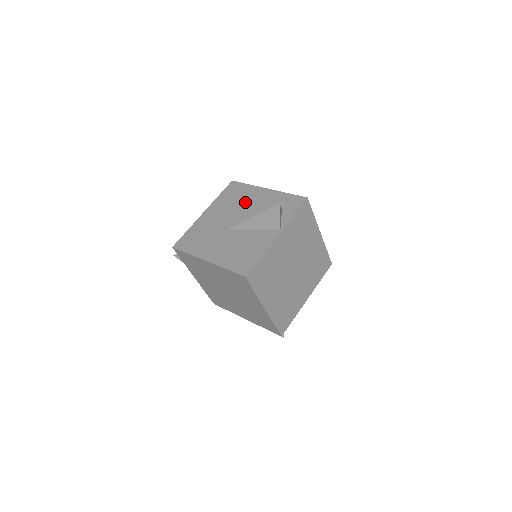
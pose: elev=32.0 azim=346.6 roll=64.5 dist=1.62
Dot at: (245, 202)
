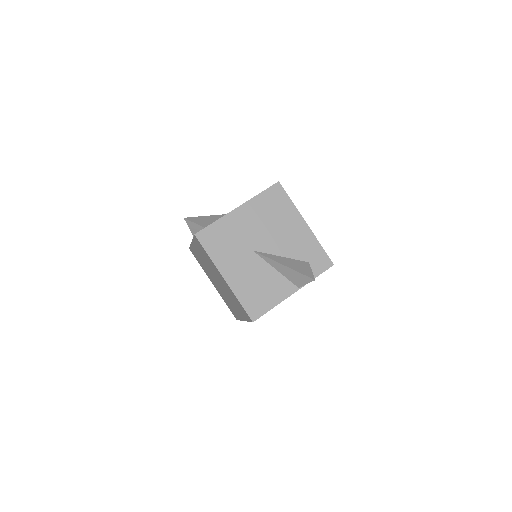
Dot at: (281, 226)
